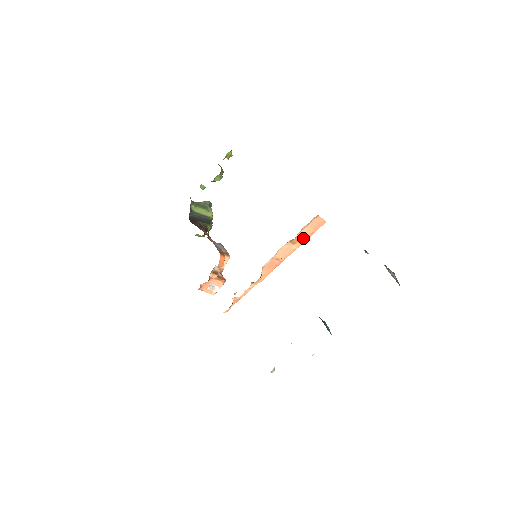
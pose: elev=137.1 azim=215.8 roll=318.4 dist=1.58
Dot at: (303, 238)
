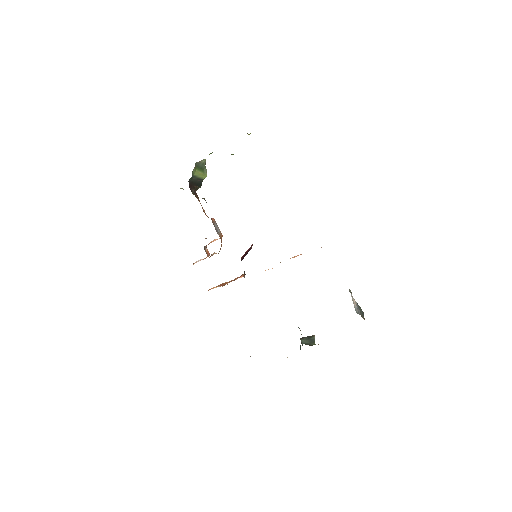
Dot at: occluded
